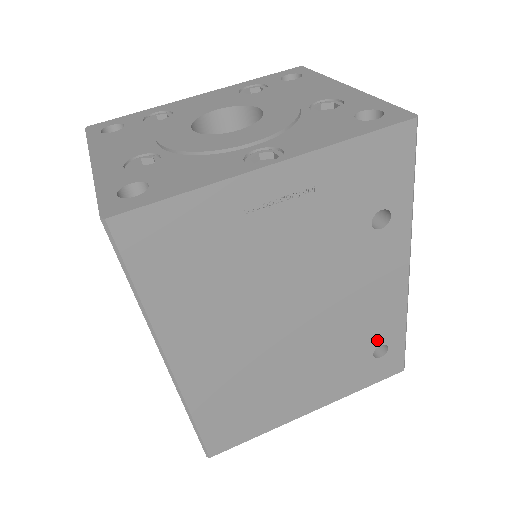
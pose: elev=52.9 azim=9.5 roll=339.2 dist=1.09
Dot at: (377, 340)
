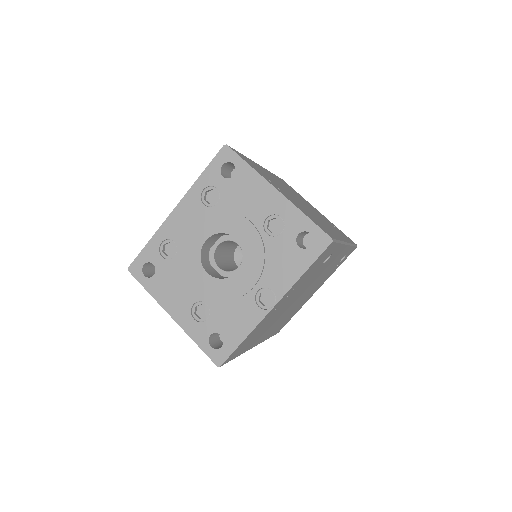
Dot at: (339, 260)
